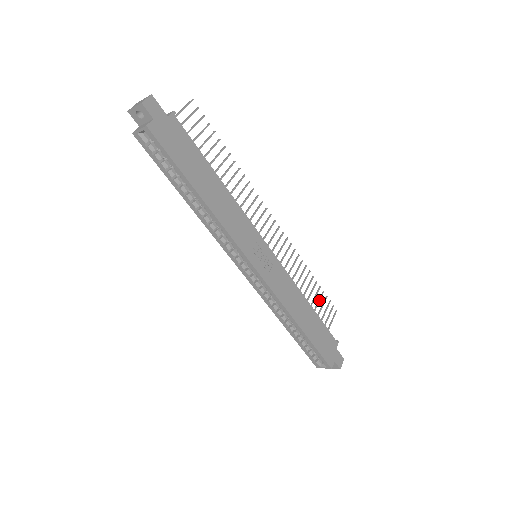
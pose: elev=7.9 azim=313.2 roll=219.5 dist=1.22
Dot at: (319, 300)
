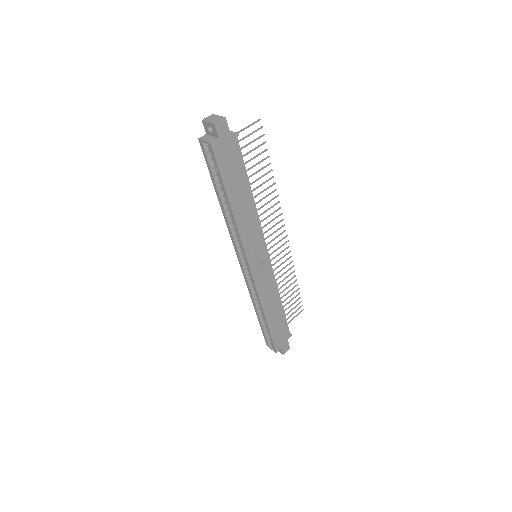
Dot at: occluded
